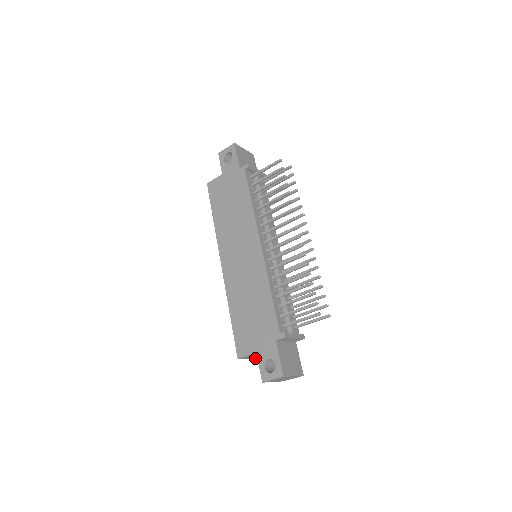
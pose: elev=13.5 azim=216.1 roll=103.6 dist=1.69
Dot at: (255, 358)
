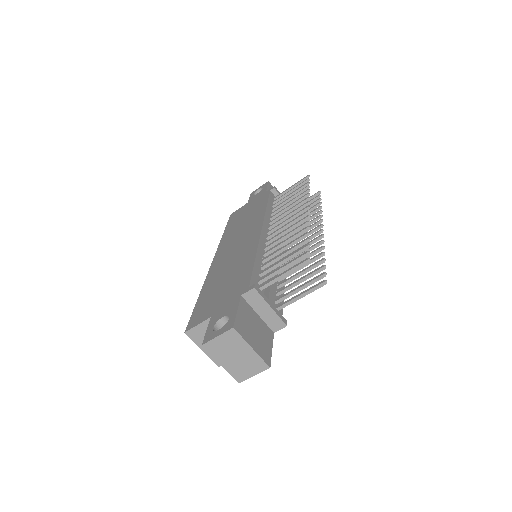
Dot at: (212, 357)
